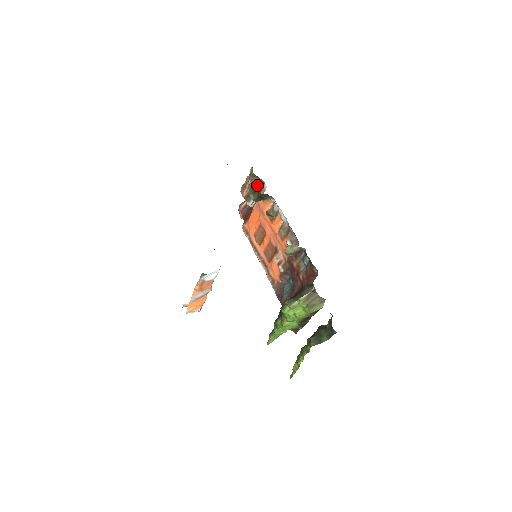
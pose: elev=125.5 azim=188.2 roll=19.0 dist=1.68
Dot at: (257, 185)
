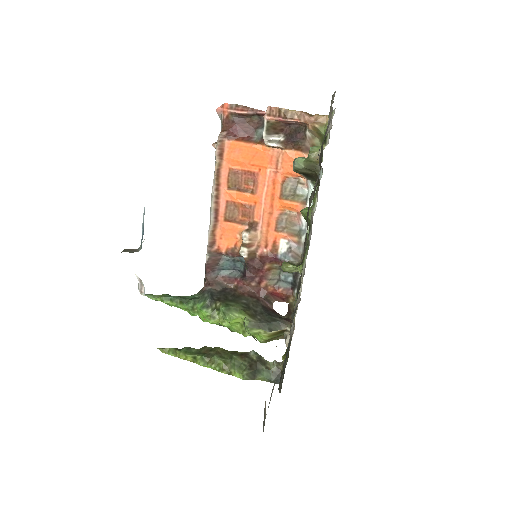
Dot at: (305, 138)
